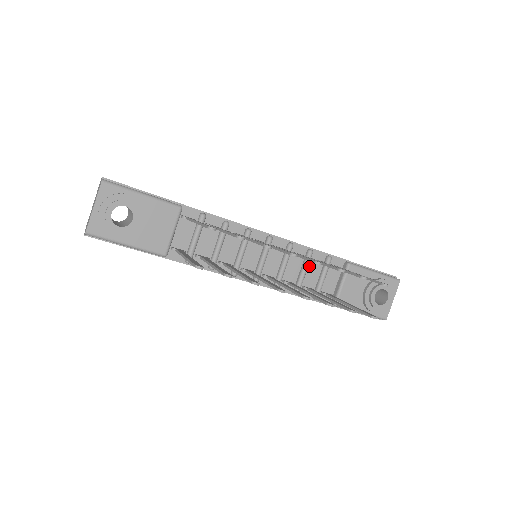
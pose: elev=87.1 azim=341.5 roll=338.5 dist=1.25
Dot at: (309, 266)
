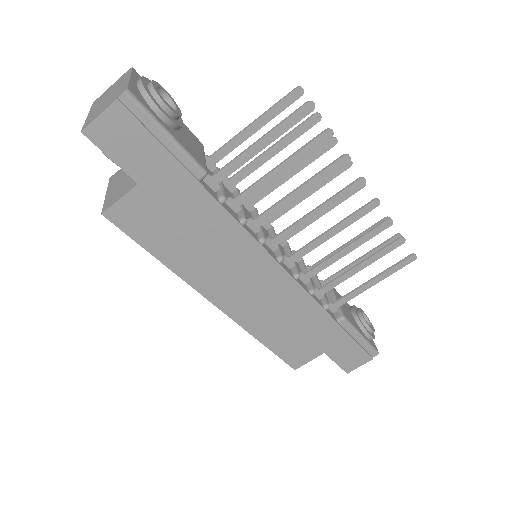
Dot at: occluded
